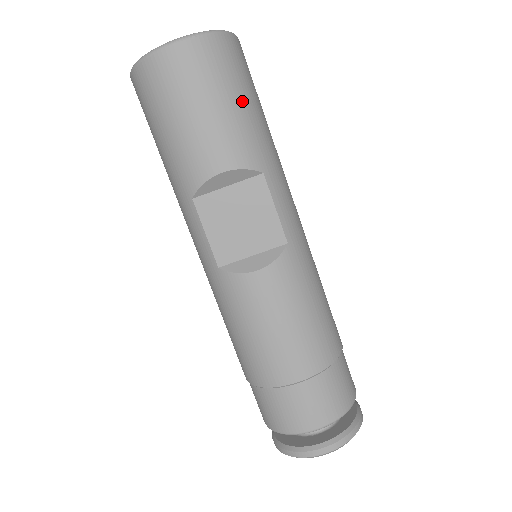
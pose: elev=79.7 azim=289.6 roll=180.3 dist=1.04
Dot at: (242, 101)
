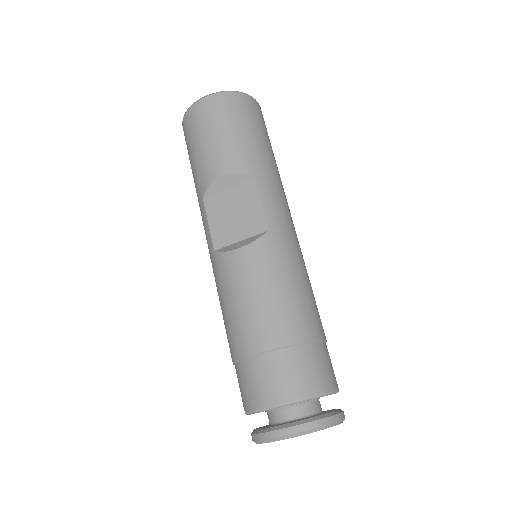
Dot at: (245, 131)
